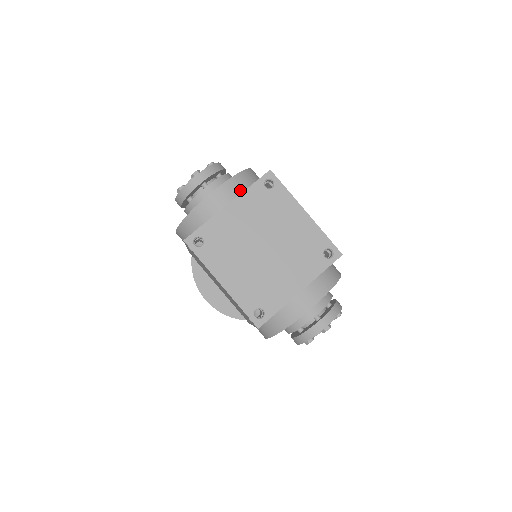
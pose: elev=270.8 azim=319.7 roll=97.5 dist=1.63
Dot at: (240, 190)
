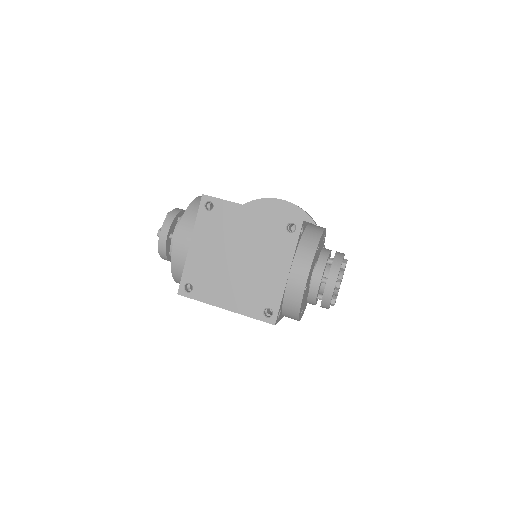
Dot at: (192, 226)
